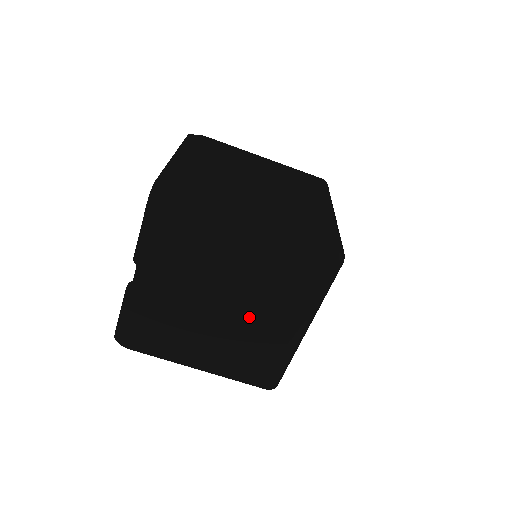
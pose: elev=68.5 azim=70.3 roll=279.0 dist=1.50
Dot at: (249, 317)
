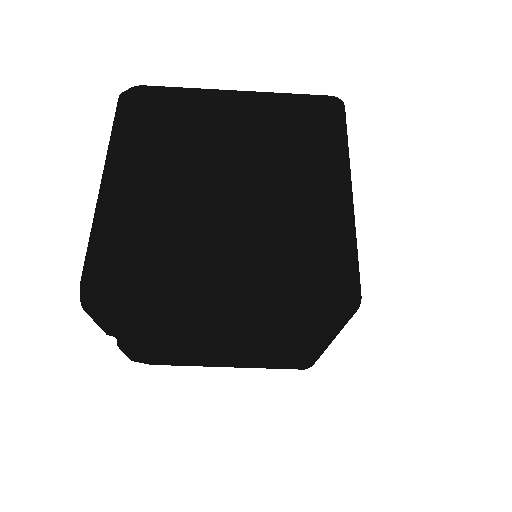
Dot at: (260, 347)
